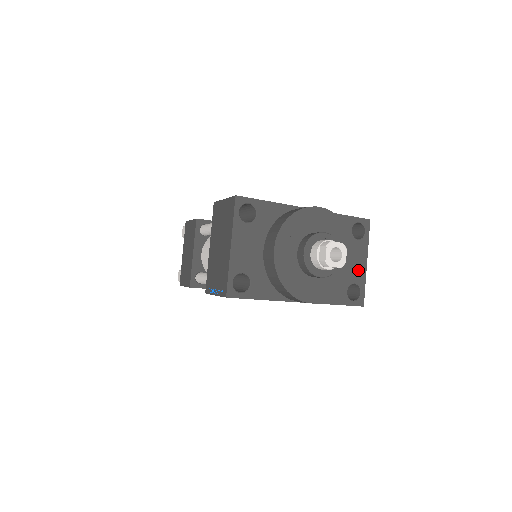
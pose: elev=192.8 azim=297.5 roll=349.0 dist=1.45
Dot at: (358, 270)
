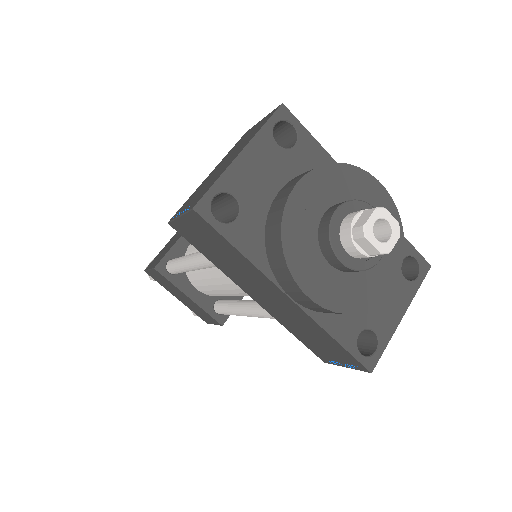
Dot at: (387, 317)
